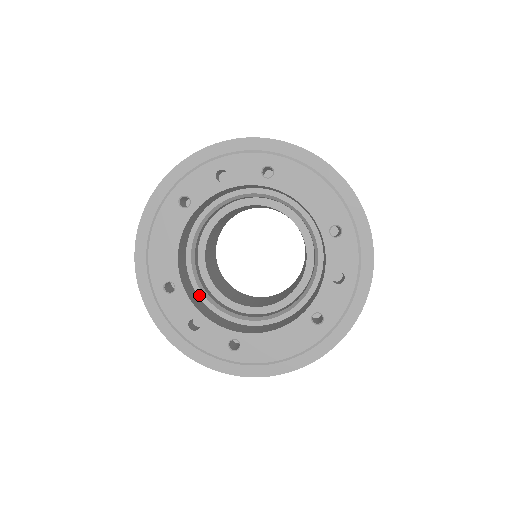
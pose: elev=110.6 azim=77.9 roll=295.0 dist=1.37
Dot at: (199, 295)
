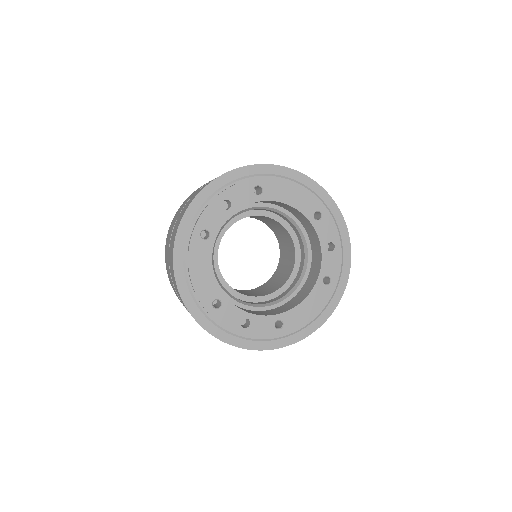
Dot at: (232, 302)
